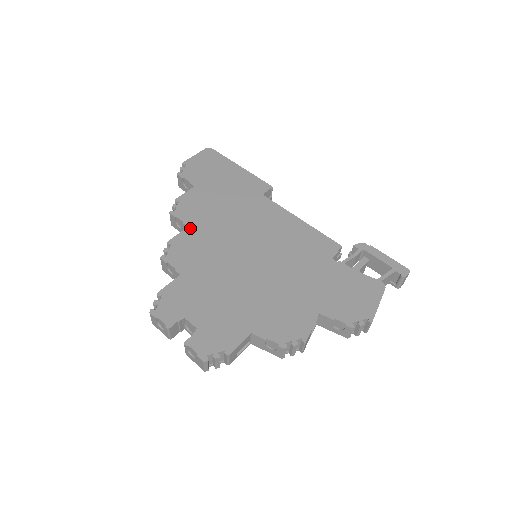
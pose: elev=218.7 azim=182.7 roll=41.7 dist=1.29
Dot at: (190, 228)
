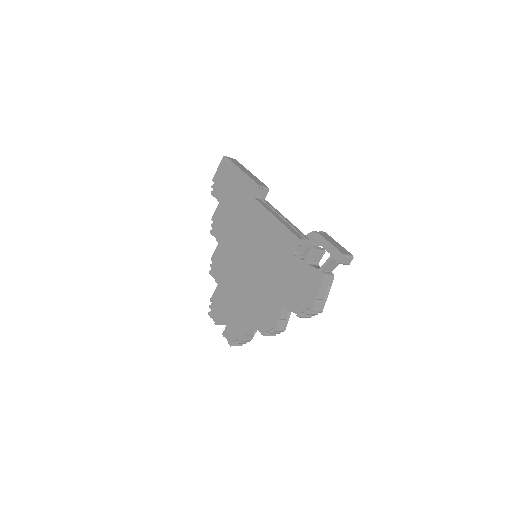
Dot at: (219, 244)
